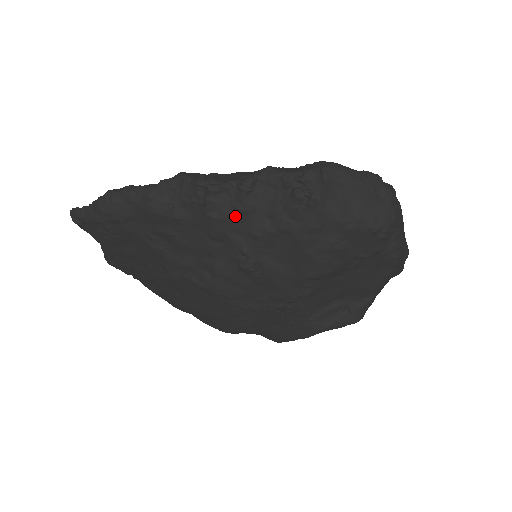
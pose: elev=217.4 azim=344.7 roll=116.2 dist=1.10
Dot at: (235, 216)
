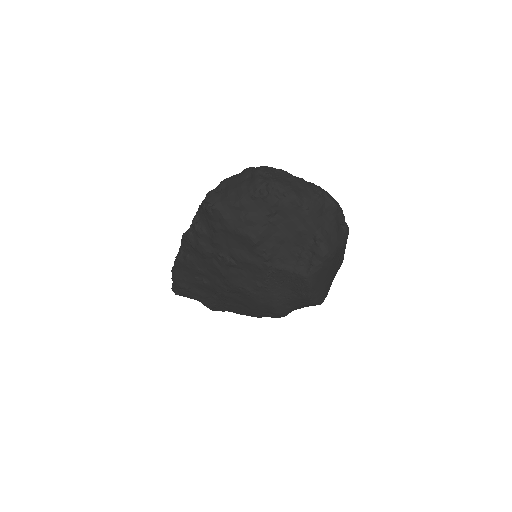
Dot at: (202, 240)
